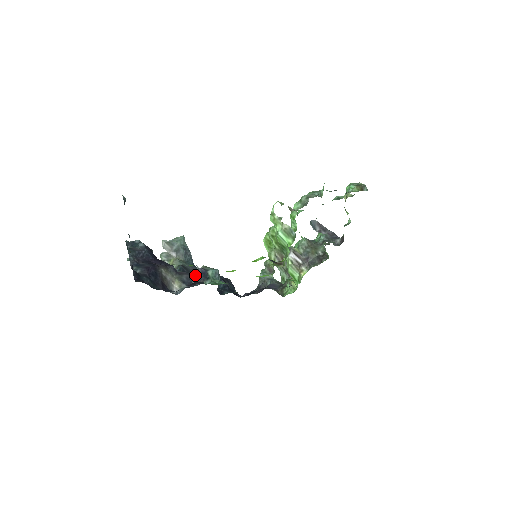
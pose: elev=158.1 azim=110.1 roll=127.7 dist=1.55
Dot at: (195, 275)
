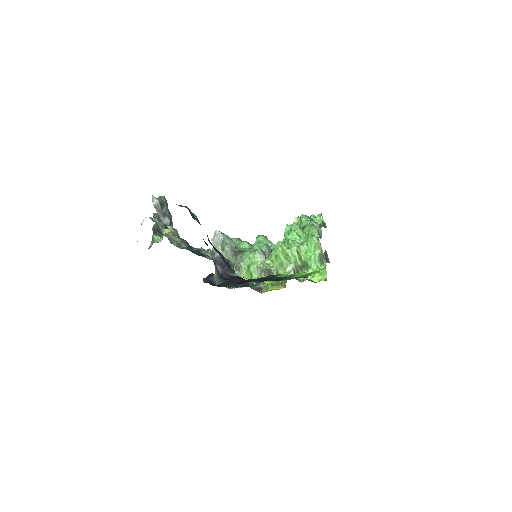
Dot at: (220, 263)
